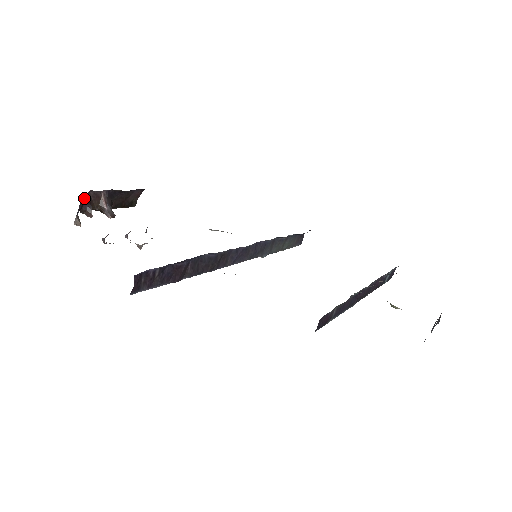
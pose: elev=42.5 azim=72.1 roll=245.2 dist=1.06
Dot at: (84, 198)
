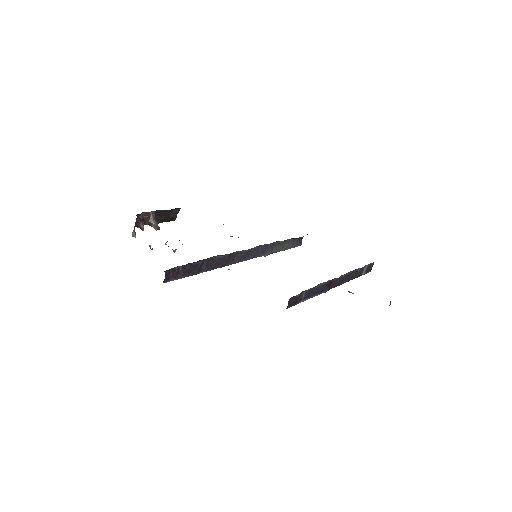
Dot at: (138, 218)
